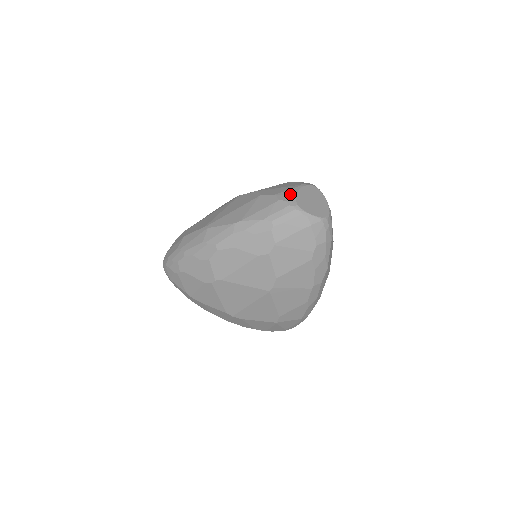
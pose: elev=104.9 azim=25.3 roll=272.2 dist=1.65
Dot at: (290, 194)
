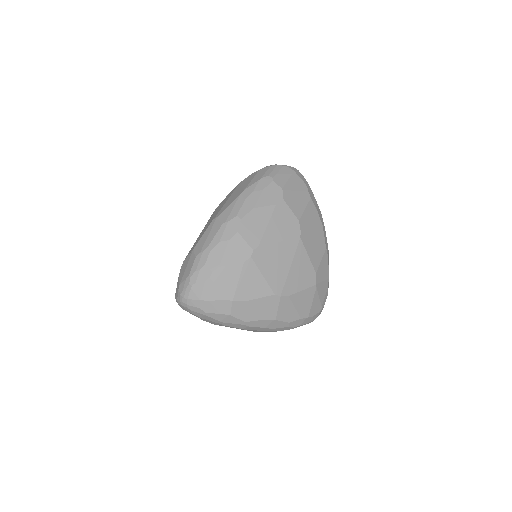
Dot at: occluded
